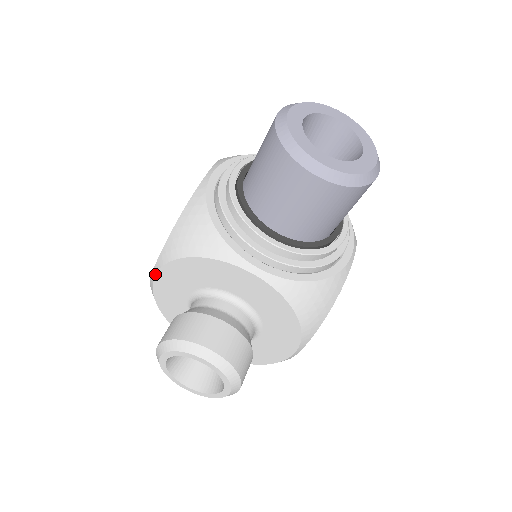
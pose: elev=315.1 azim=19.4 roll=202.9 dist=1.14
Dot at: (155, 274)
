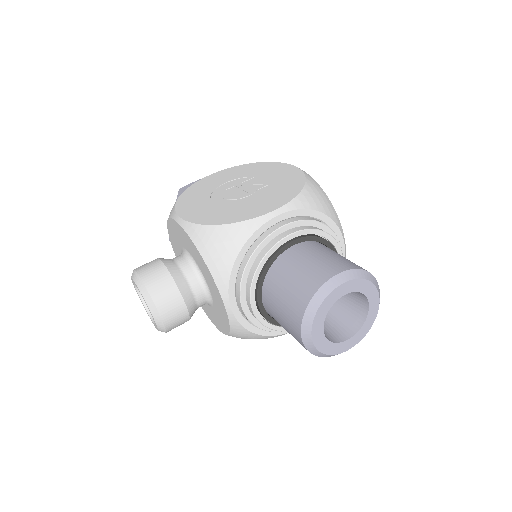
Dot at: (179, 223)
